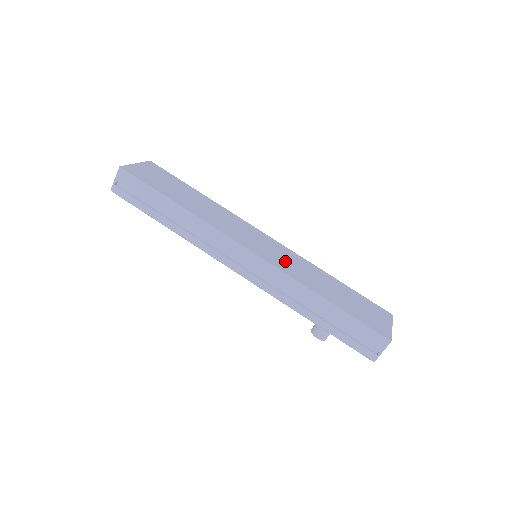
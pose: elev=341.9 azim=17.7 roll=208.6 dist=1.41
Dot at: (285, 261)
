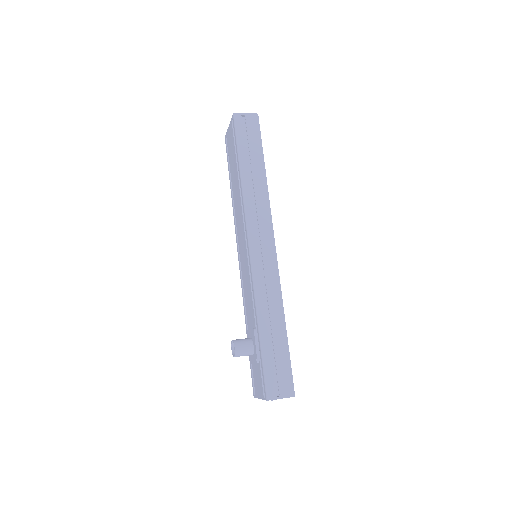
Dot at: occluded
